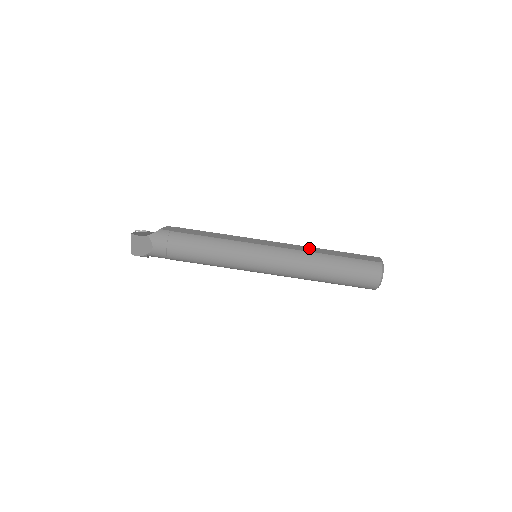
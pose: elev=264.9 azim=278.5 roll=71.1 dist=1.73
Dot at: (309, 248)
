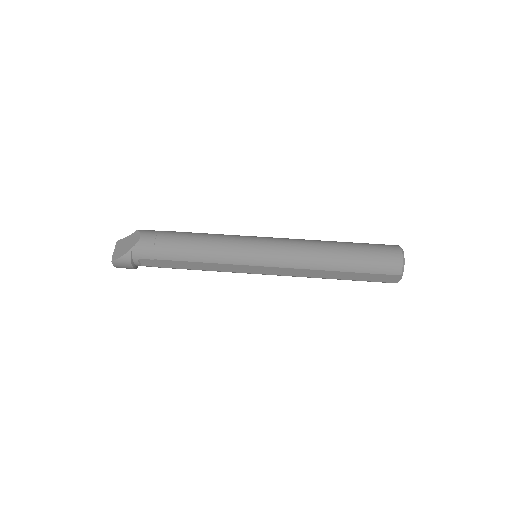
Dot at: occluded
